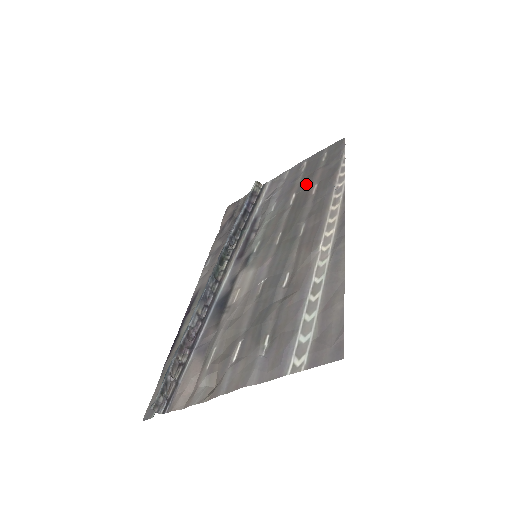
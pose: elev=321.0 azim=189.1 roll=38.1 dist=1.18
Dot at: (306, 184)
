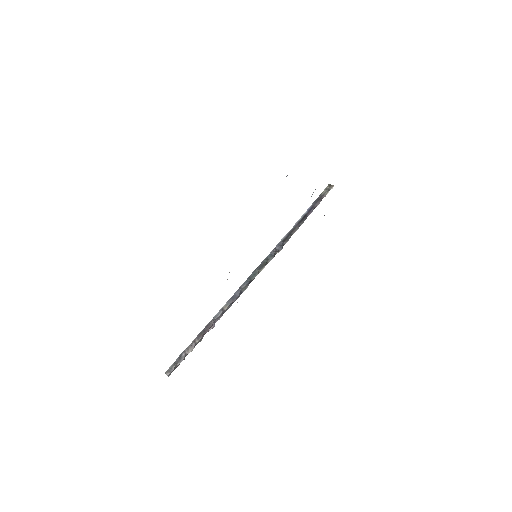
Dot at: occluded
